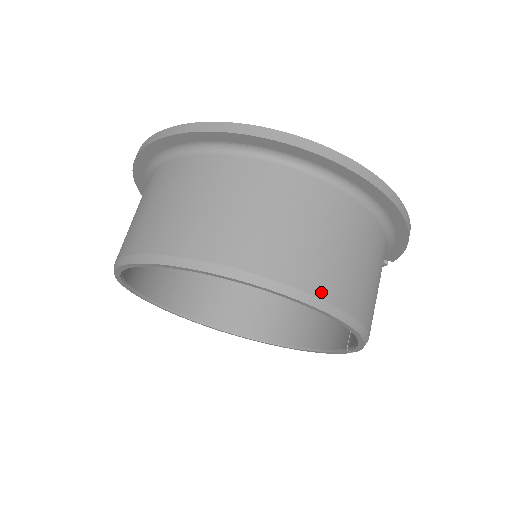
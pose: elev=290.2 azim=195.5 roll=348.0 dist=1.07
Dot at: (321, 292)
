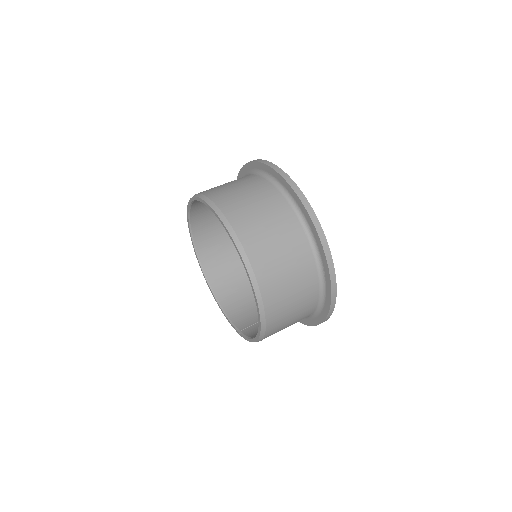
Dot at: (269, 317)
